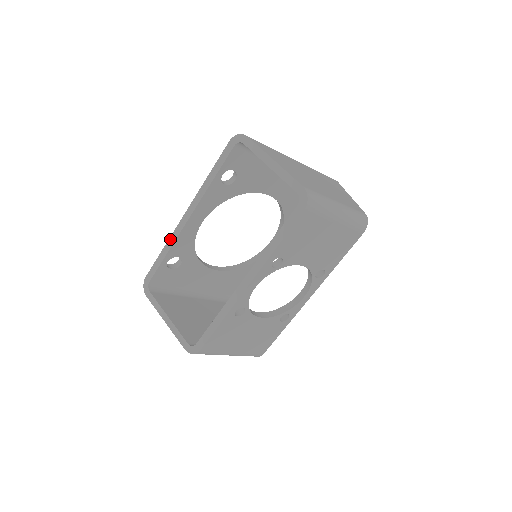
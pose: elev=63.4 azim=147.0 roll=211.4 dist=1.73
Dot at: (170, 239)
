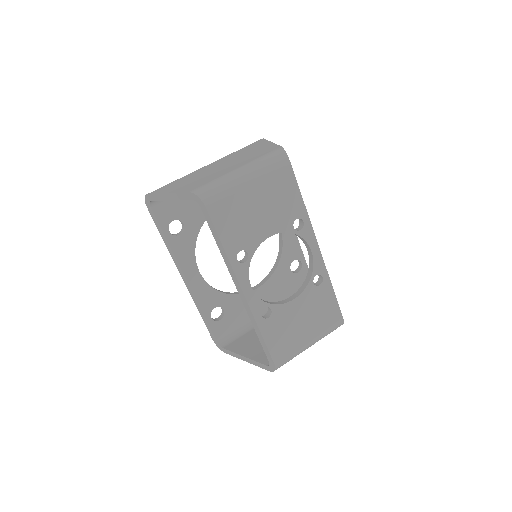
Dot at: occluded
